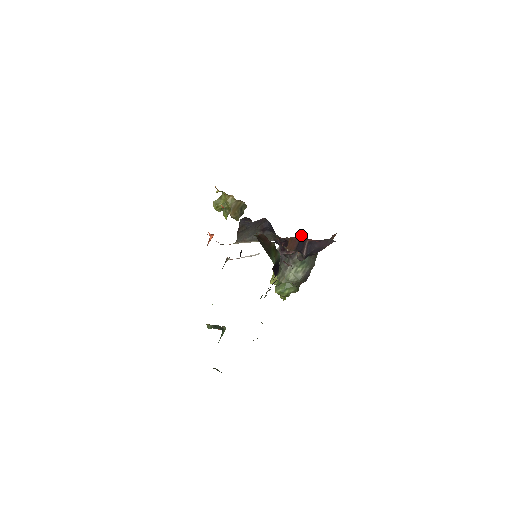
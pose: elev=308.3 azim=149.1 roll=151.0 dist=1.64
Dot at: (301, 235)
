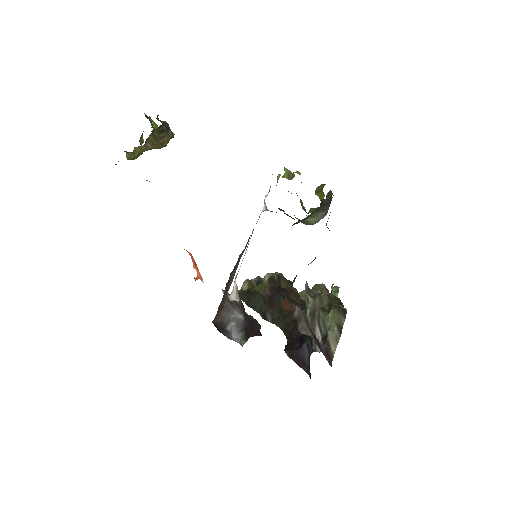
Dot at: occluded
